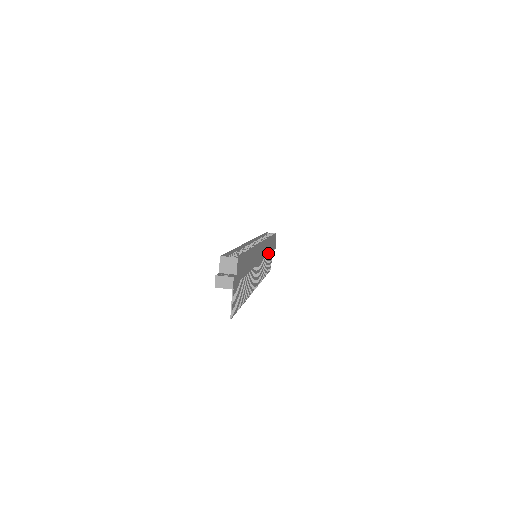
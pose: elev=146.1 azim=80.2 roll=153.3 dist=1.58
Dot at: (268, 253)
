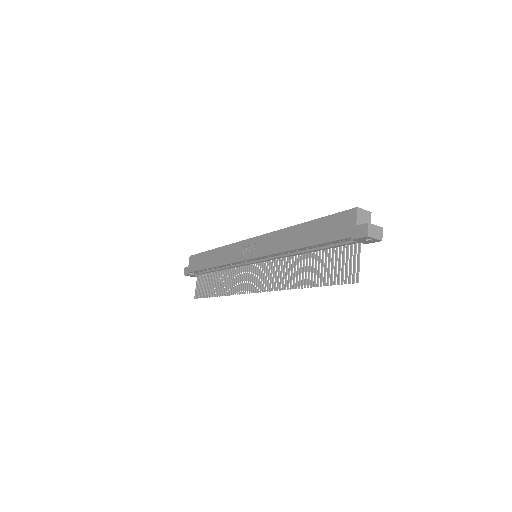
Dot at: occluded
